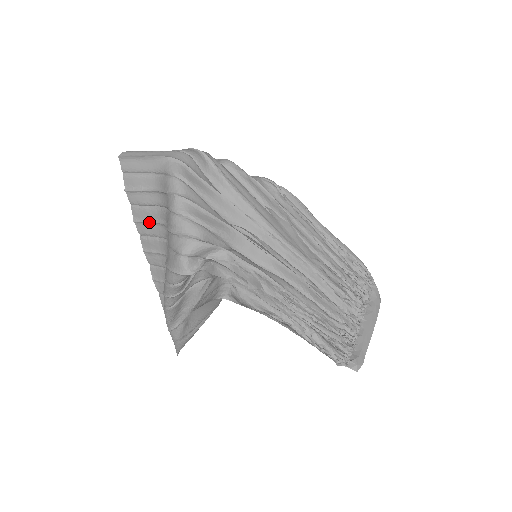
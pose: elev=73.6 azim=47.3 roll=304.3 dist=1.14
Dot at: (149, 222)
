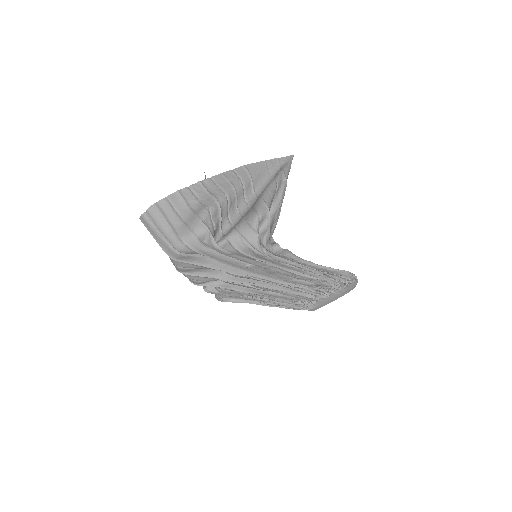
Dot at: occluded
